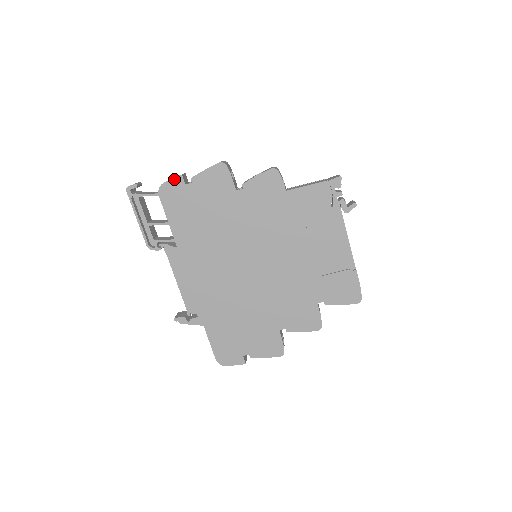
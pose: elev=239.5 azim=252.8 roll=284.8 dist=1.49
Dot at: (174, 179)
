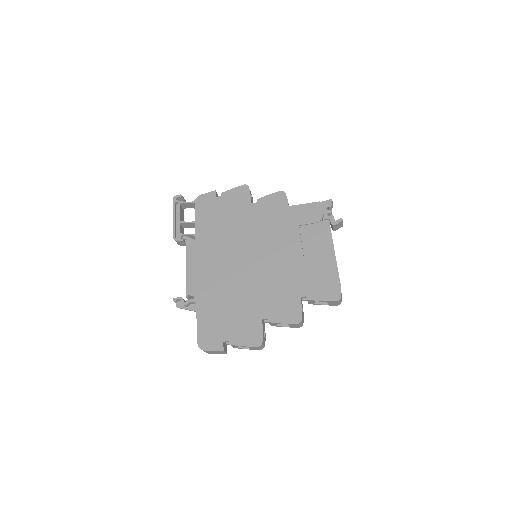
Dot at: (209, 193)
